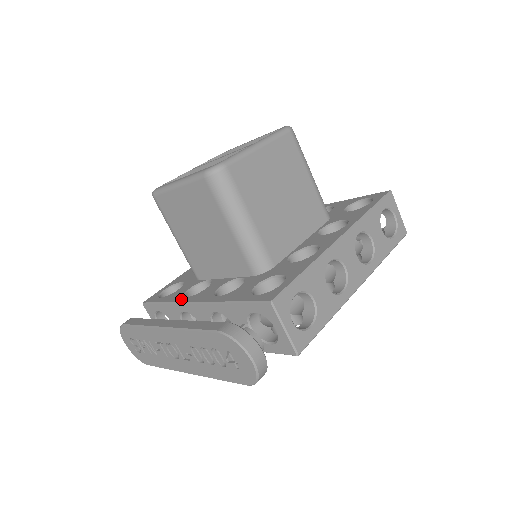
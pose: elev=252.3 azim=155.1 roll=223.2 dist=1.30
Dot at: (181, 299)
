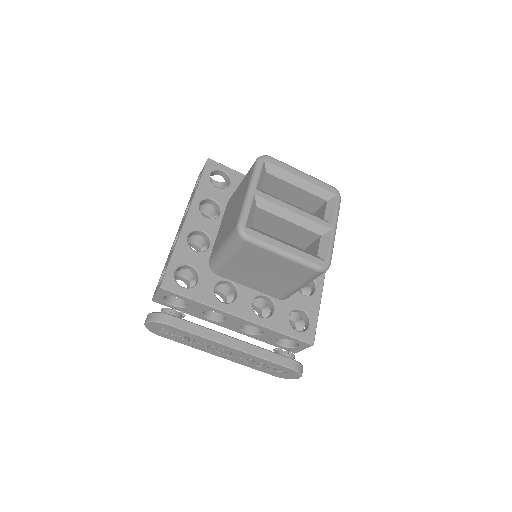
Dot at: (220, 305)
